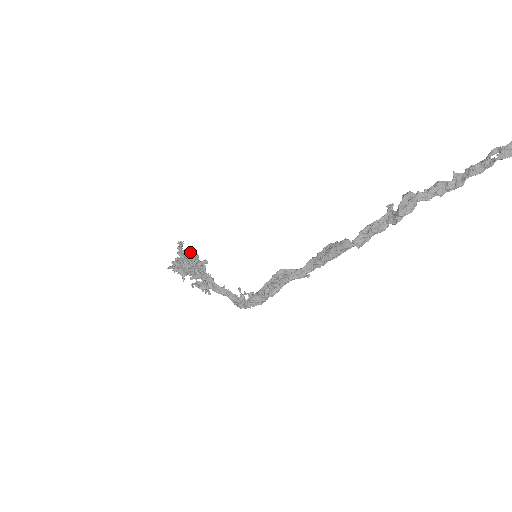
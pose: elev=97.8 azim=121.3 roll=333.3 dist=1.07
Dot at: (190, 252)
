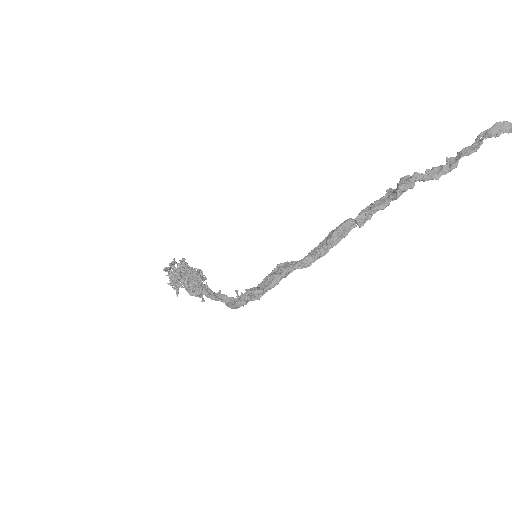
Dot at: occluded
